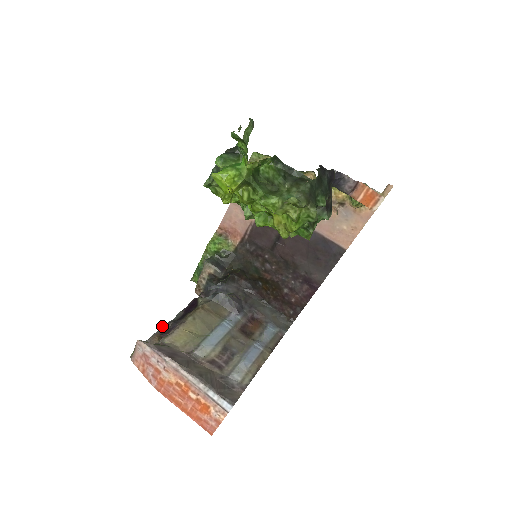
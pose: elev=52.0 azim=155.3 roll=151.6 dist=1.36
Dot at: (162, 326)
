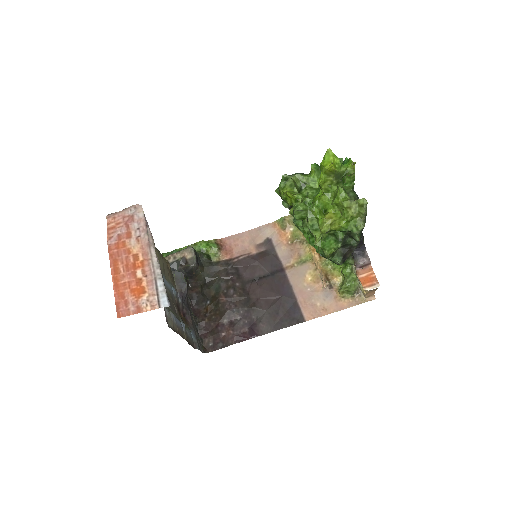
Dot at: occluded
